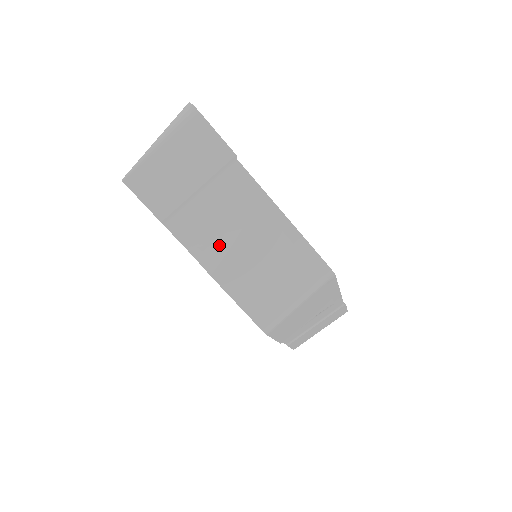
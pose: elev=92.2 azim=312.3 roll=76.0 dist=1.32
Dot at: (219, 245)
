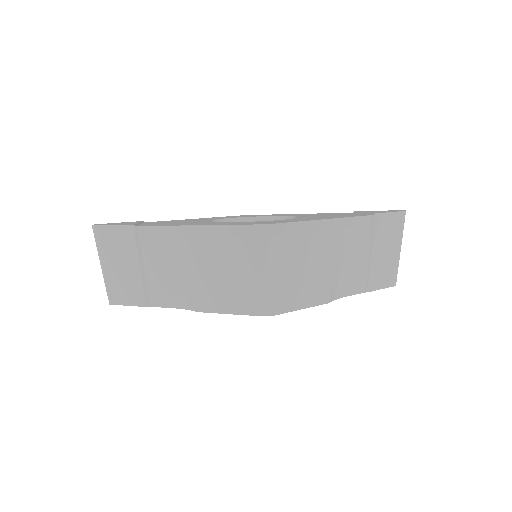
Dot at: (184, 287)
